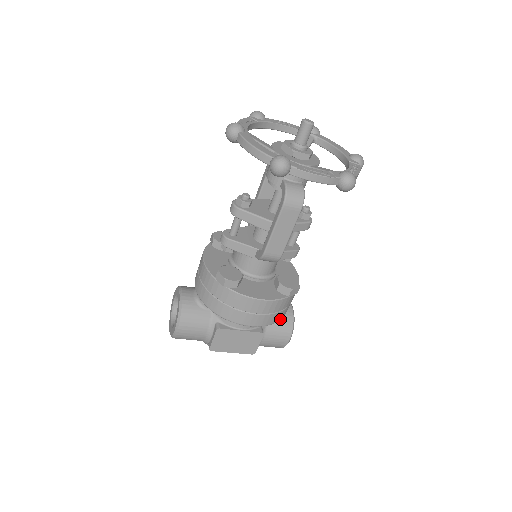
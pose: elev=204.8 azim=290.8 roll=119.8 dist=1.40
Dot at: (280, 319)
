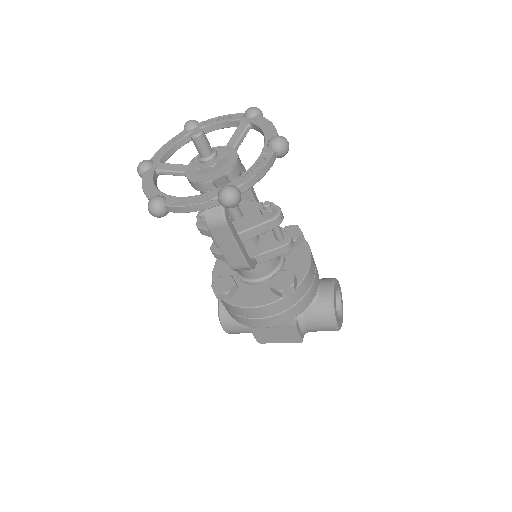
Dot at: (298, 314)
